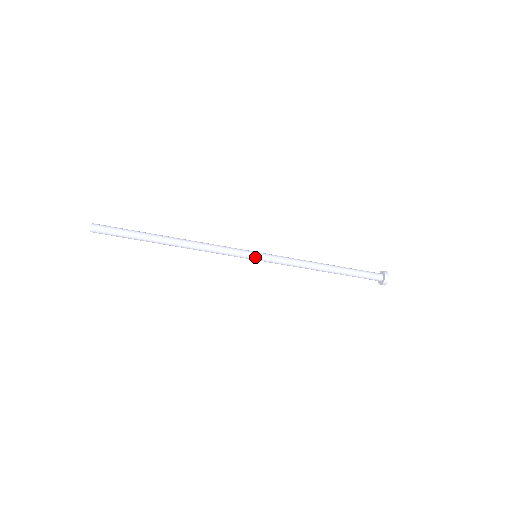
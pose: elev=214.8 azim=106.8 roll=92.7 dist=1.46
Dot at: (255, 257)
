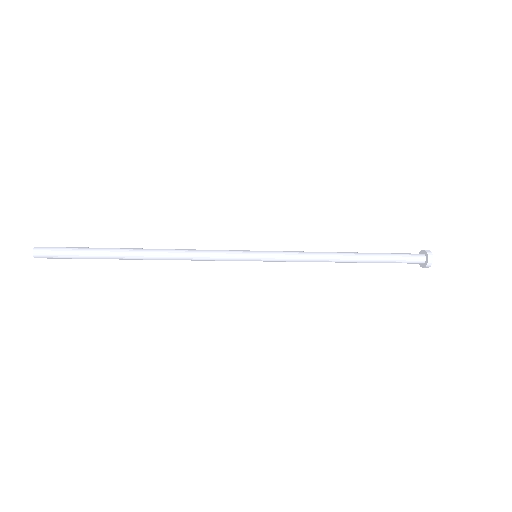
Dot at: (254, 260)
